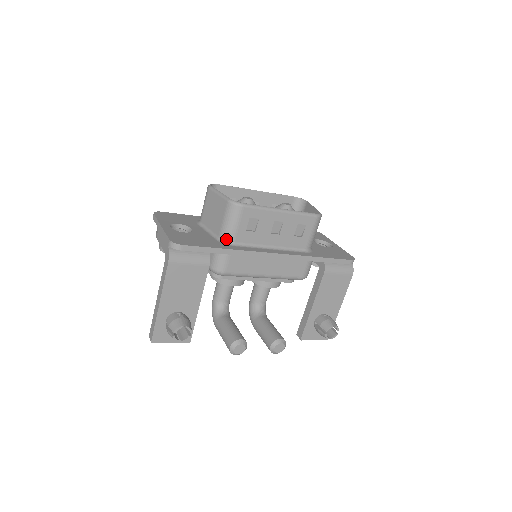
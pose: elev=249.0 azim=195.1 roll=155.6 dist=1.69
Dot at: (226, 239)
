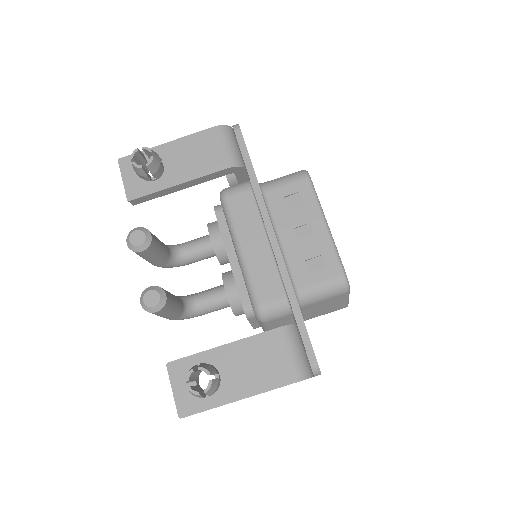
Dot at: (264, 185)
